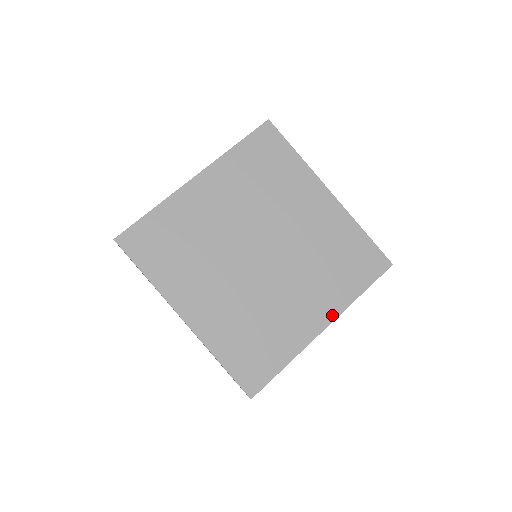
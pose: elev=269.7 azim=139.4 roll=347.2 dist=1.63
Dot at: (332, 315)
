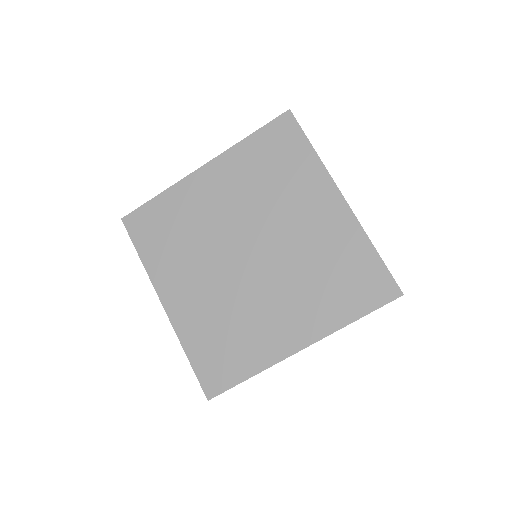
Dot at: (313, 337)
